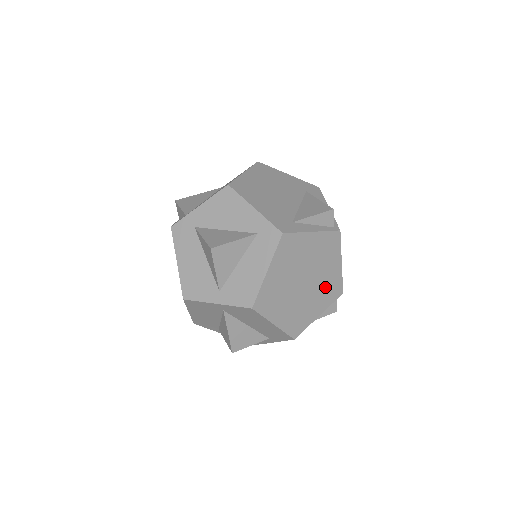
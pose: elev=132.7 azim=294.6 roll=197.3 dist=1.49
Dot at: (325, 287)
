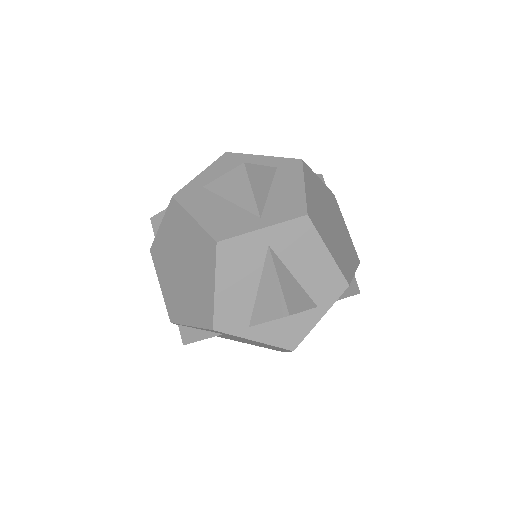
Dot at: (346, 243)
